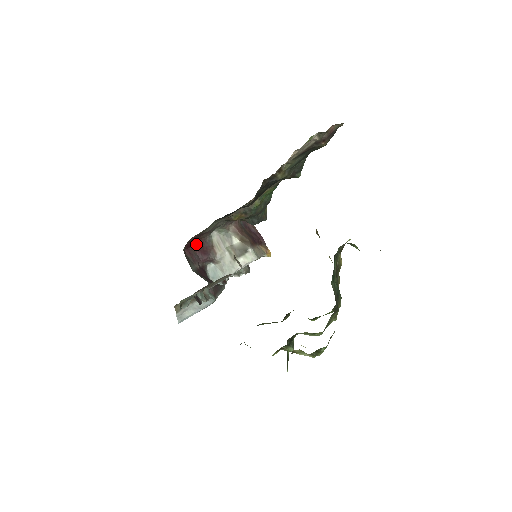
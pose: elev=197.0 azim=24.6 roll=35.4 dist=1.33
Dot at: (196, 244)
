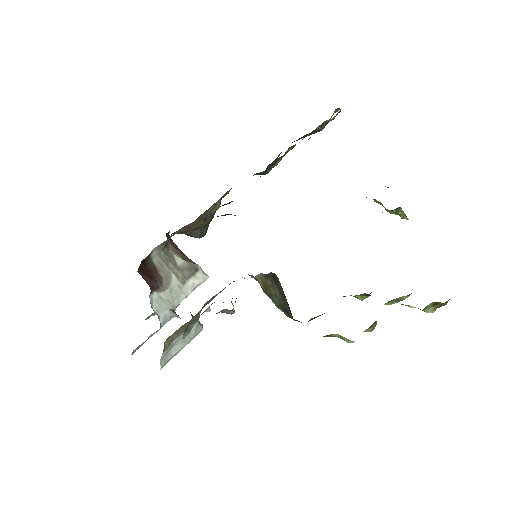
Dot at: (142, 266)
